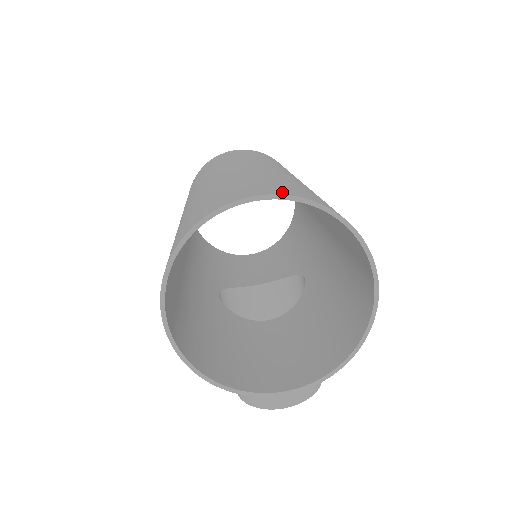
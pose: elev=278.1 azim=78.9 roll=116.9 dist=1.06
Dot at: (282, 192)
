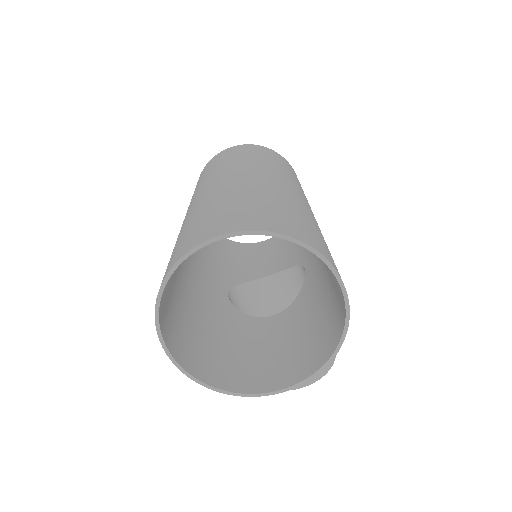
Dot at: (244, 227)
